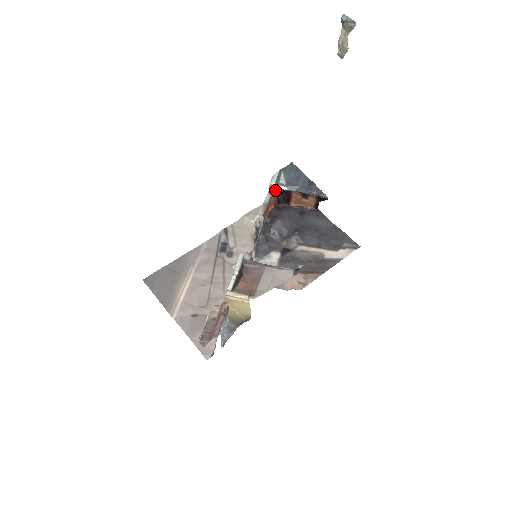
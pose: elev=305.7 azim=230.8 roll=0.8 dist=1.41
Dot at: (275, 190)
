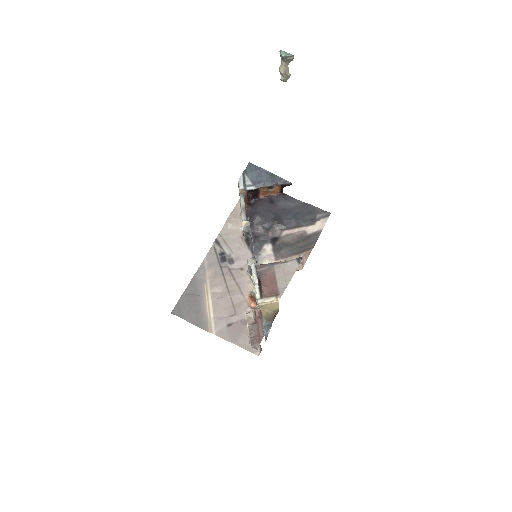
Dot at: (245, 192)
